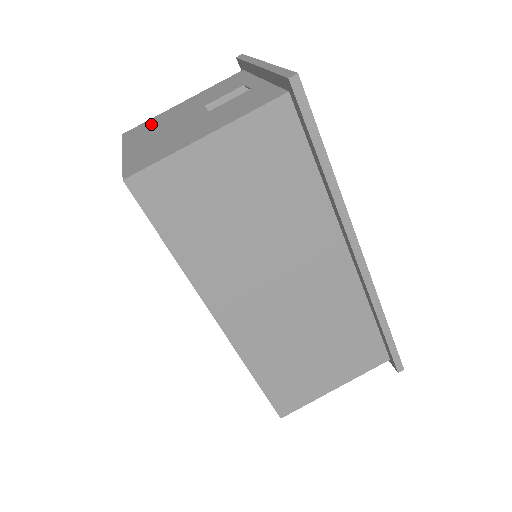
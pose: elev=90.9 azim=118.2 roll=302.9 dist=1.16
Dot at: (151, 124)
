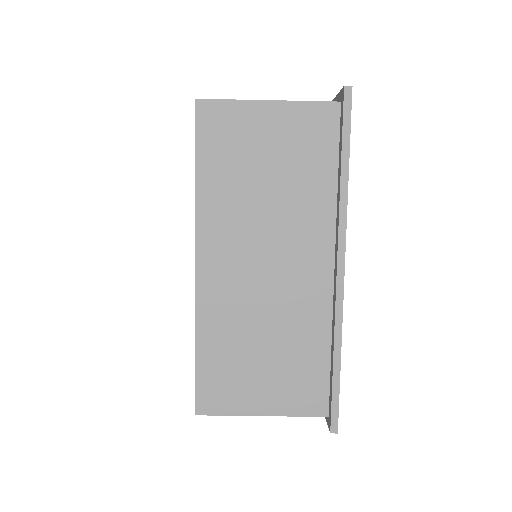
Dot at: occluded
